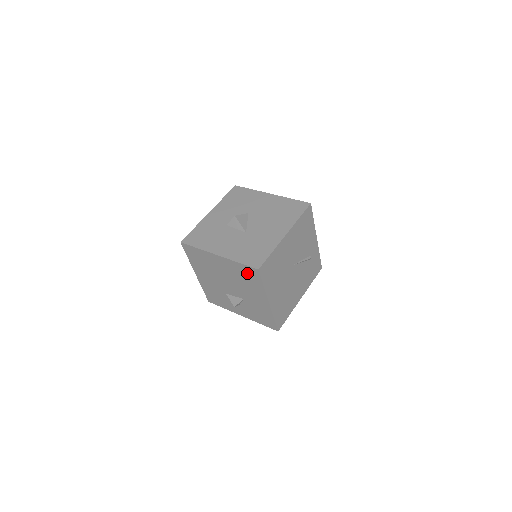
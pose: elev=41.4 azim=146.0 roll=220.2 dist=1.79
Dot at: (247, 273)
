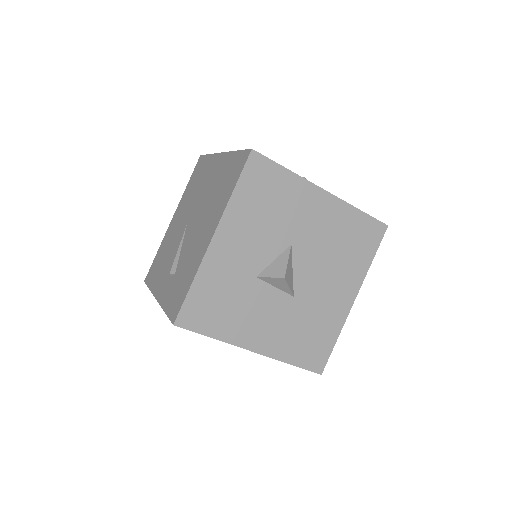
Dot at: occluded
